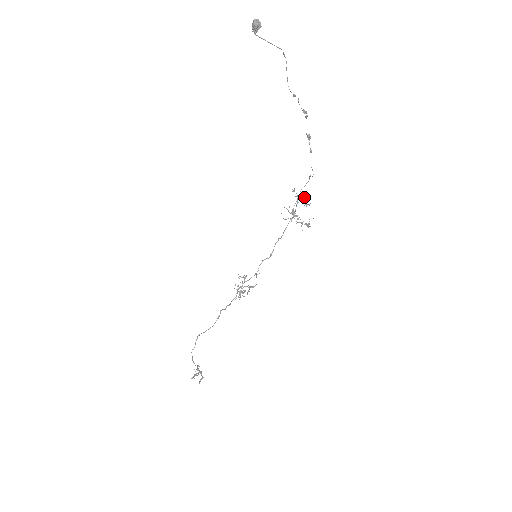
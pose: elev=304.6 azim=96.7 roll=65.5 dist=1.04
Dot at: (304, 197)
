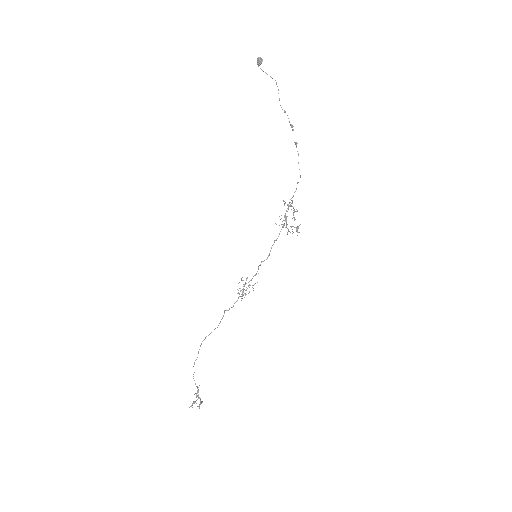
Dot at: (293, 207)
